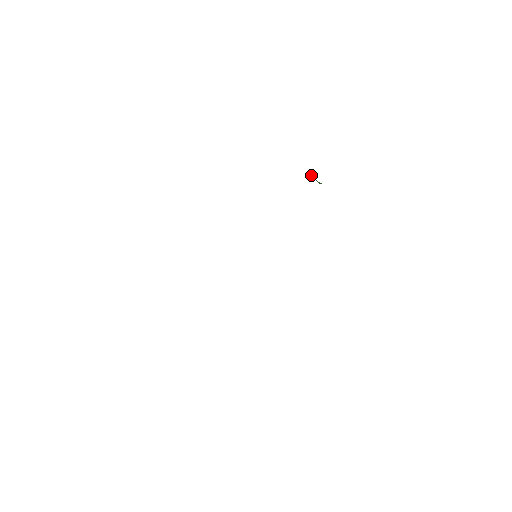
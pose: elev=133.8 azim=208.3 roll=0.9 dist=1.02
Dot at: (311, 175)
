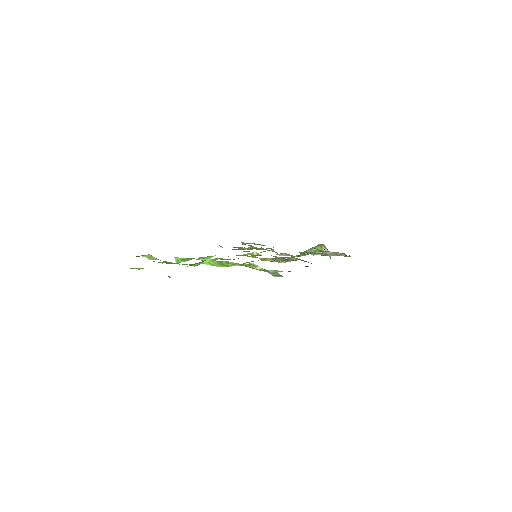
Dot at: occluded
